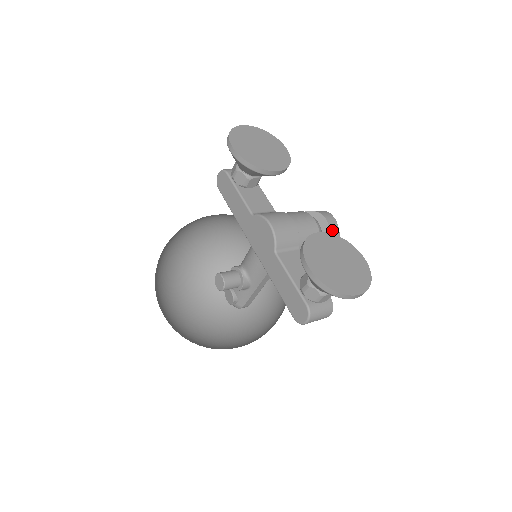
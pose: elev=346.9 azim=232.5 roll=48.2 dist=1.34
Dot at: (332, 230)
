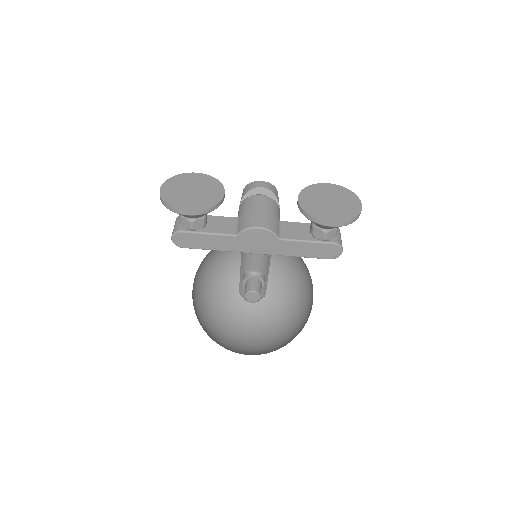
Dot at: (272, 189)
